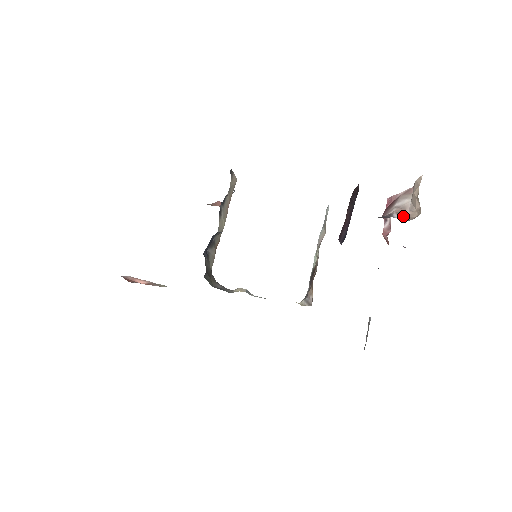
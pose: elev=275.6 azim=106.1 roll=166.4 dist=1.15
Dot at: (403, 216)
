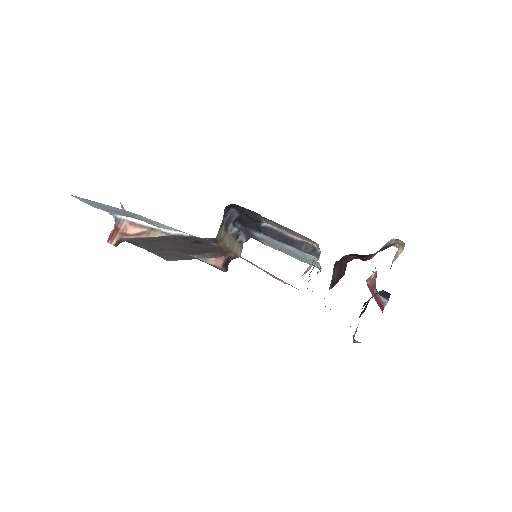
Dot at: occluded
